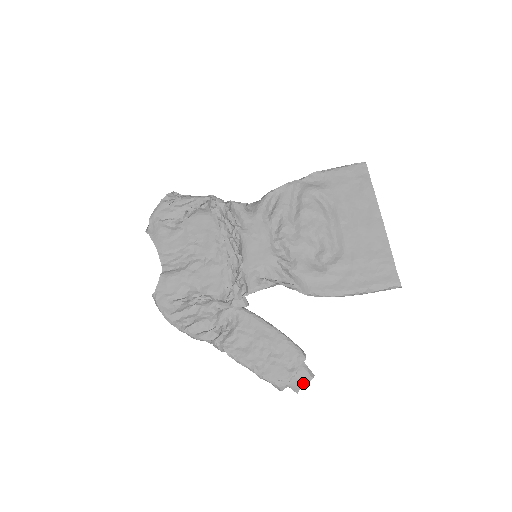
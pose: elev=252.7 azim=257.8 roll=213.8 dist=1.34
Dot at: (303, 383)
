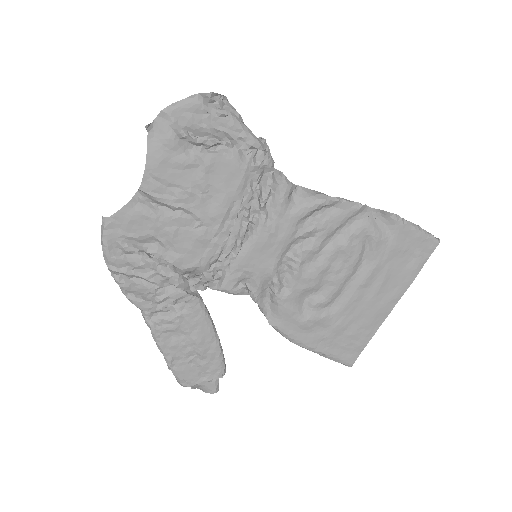
Dot at: (204, 390)
